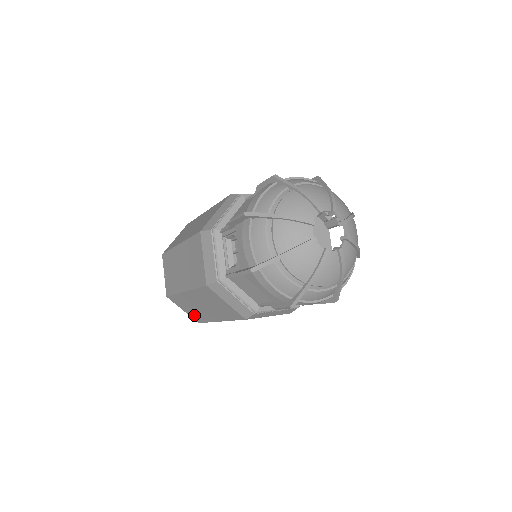
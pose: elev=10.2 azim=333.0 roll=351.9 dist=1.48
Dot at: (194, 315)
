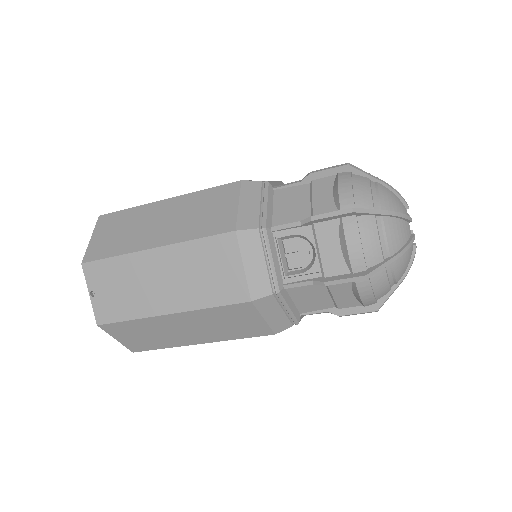
Dot at: (140, 343)
